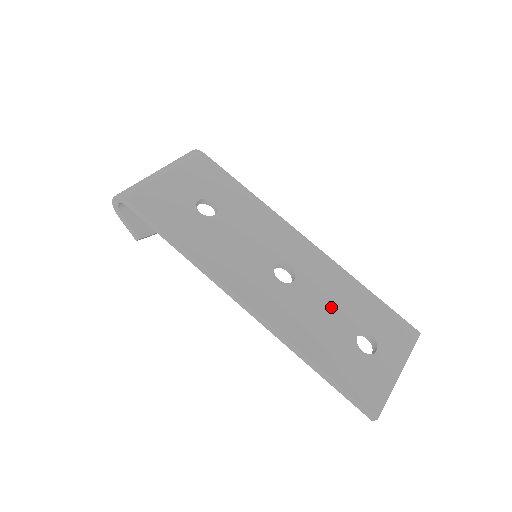
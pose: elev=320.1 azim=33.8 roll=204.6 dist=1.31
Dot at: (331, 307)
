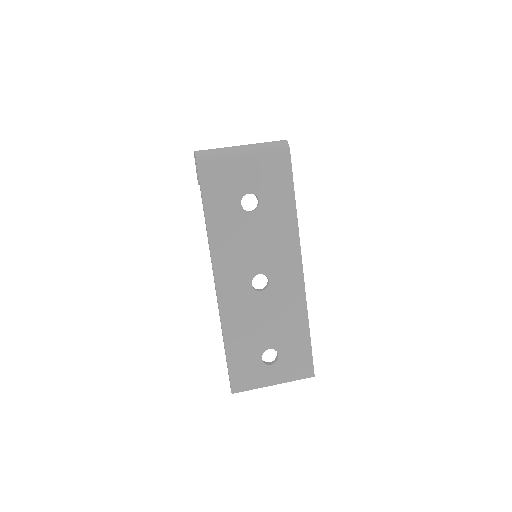
Dot at: (270, 323)
